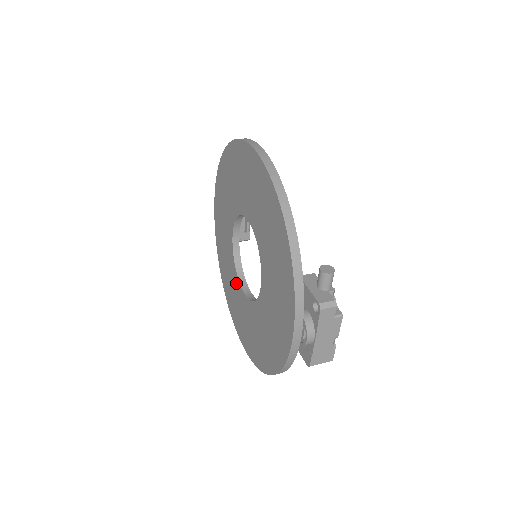
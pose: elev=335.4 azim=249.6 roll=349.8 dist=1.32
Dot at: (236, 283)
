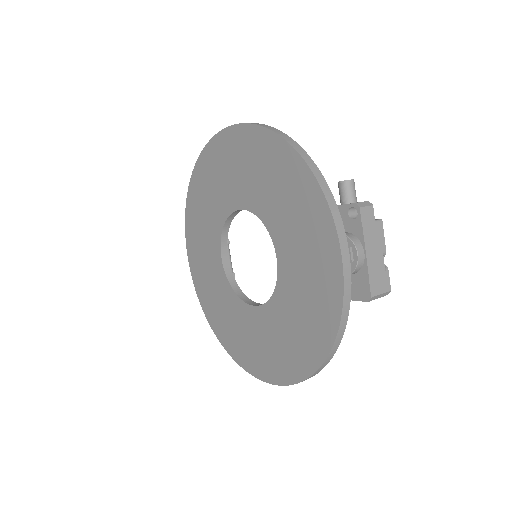
Dot at: (240, 309)
